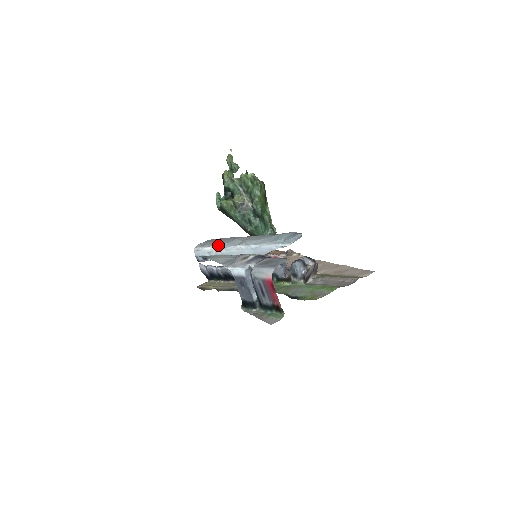
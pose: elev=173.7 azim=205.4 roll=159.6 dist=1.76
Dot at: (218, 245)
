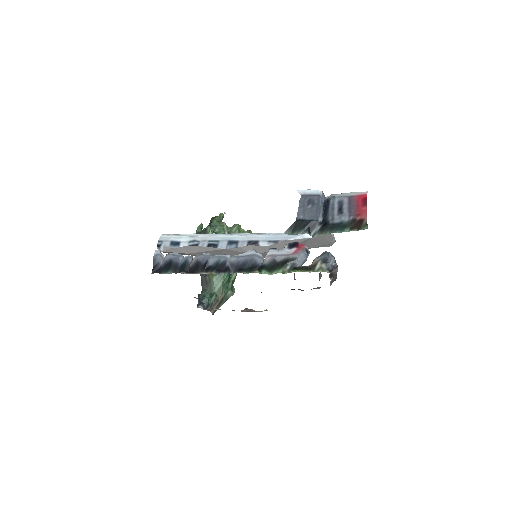
Dot at: occluded
